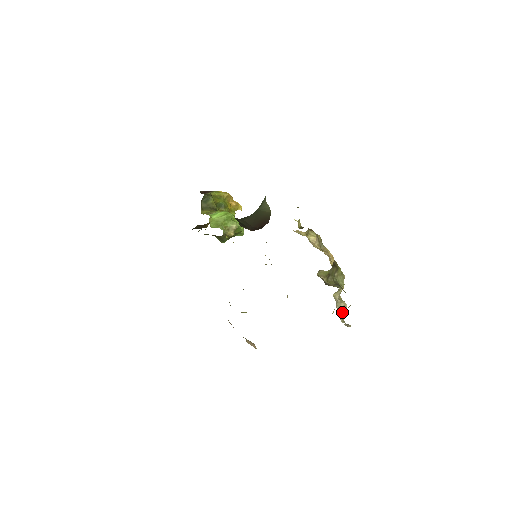
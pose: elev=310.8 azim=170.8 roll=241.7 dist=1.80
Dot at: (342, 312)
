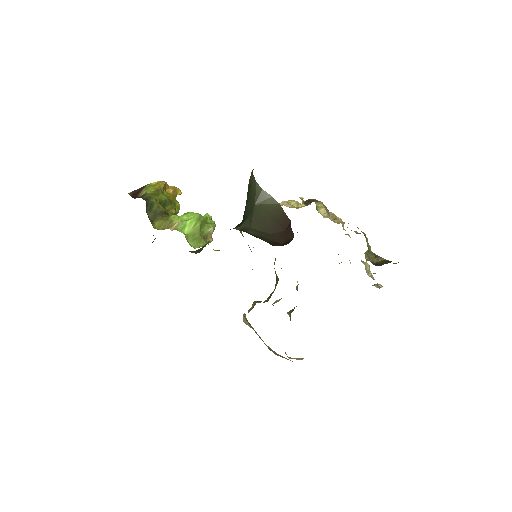
Dot at: (372, 276)
